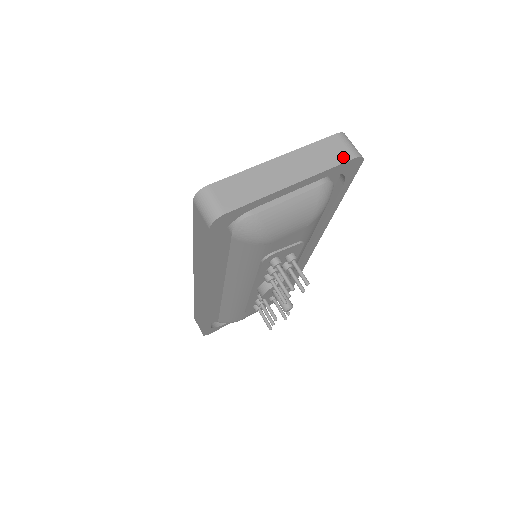
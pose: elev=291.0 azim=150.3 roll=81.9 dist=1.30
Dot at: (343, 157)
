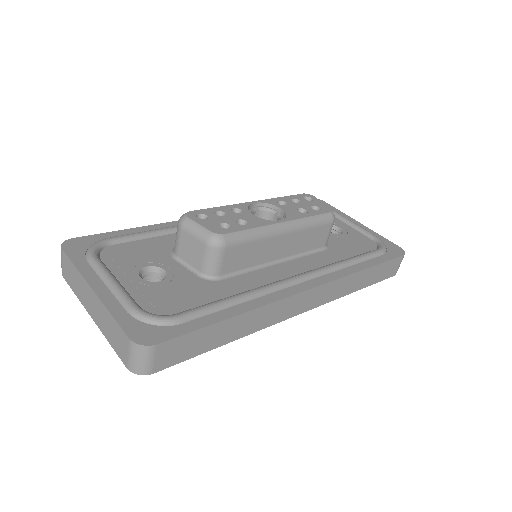
Dot at: (121, 354)
